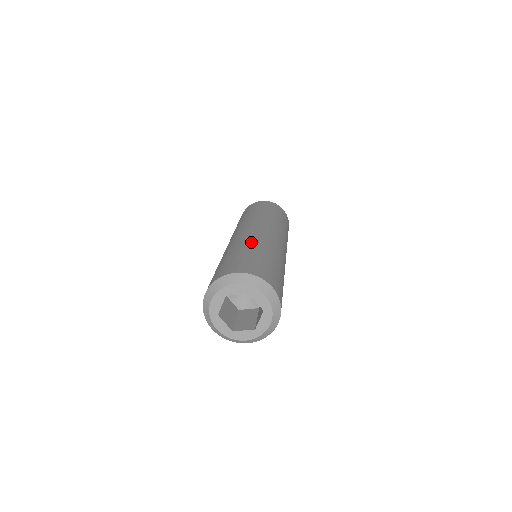
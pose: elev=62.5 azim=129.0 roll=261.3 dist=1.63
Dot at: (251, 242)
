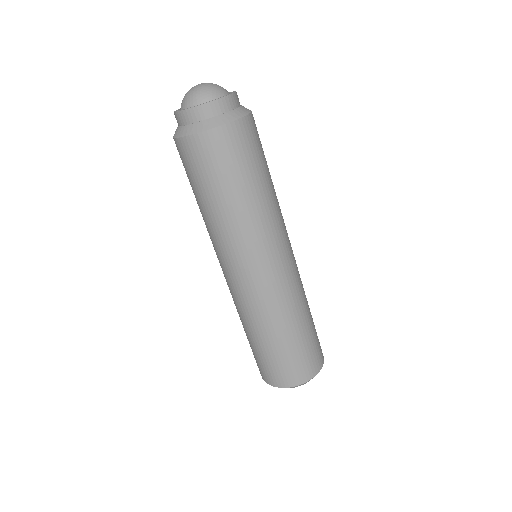
Dot at: (287, 316)
